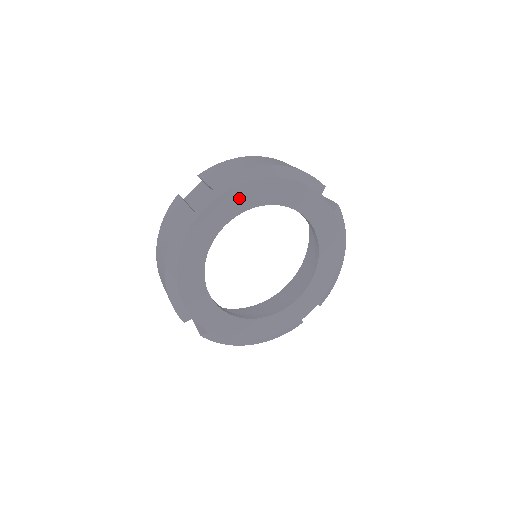
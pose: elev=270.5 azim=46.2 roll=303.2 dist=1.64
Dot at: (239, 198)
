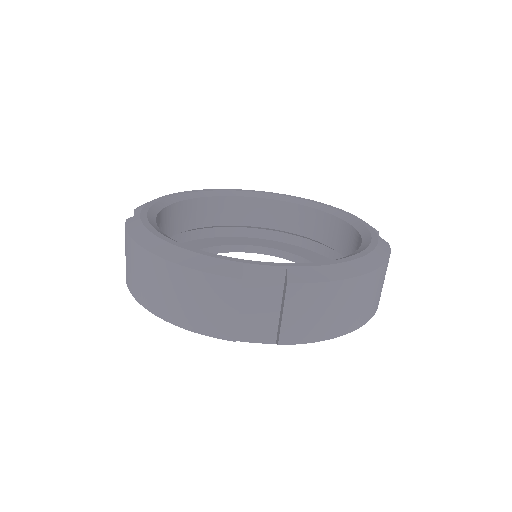
Dot at: occluded
